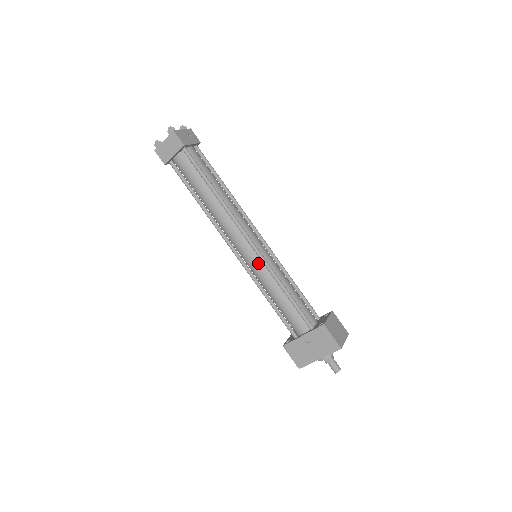
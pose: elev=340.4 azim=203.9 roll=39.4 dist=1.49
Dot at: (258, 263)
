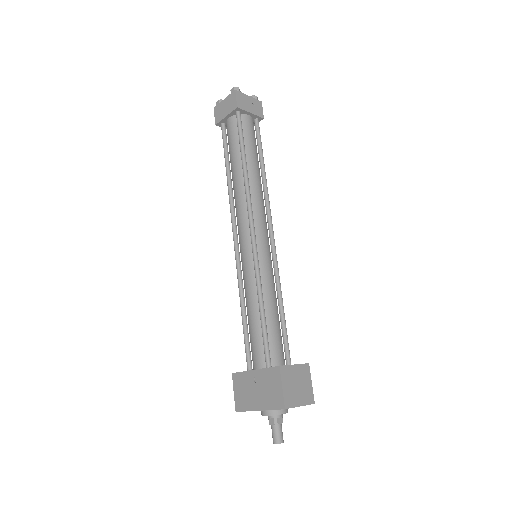
Dot at: (249, 261)
